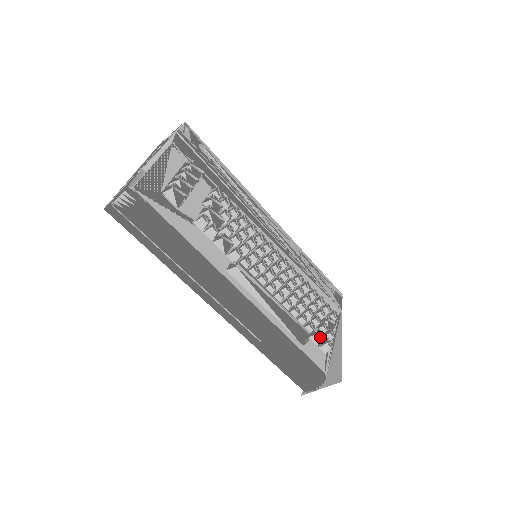
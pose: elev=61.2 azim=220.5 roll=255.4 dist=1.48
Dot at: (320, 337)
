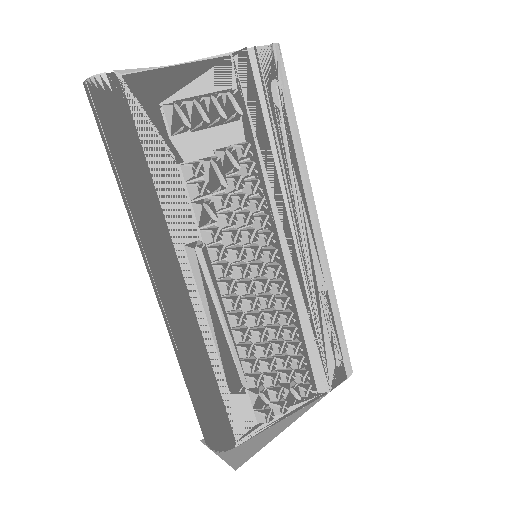
Dot at: (259, 401)
